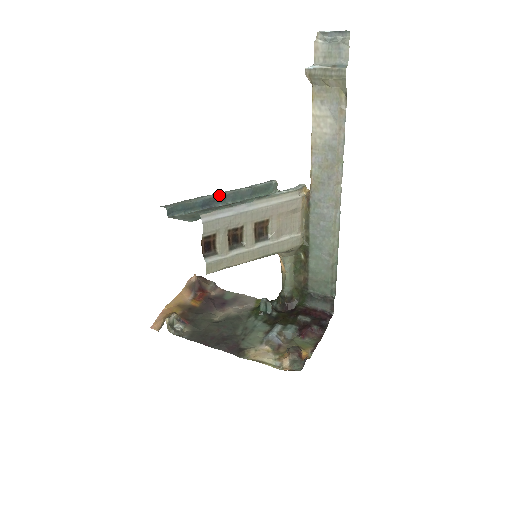
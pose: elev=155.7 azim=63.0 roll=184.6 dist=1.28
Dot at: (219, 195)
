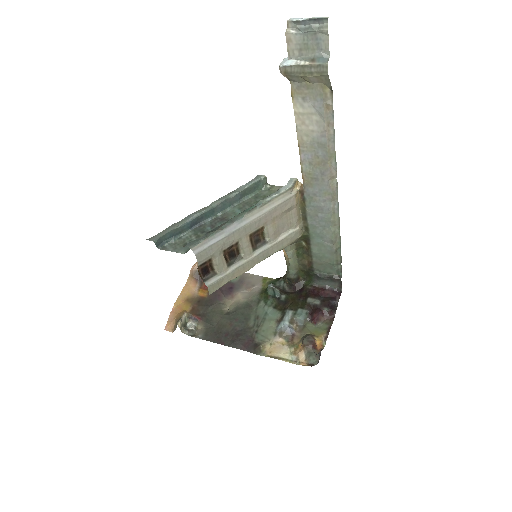
Dot at: (206, 210)
